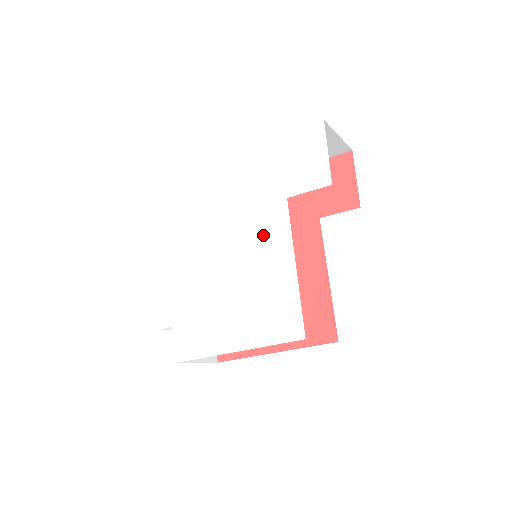
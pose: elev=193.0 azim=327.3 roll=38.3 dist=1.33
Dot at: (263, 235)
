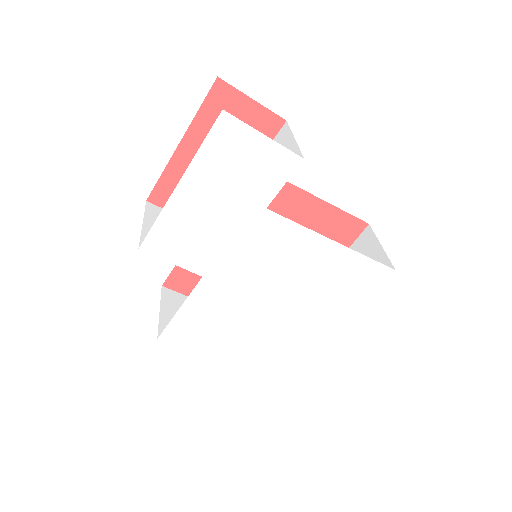
Dot at: (276, 252)
